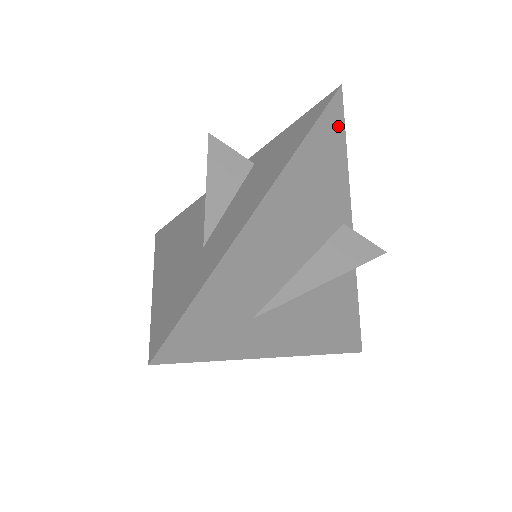
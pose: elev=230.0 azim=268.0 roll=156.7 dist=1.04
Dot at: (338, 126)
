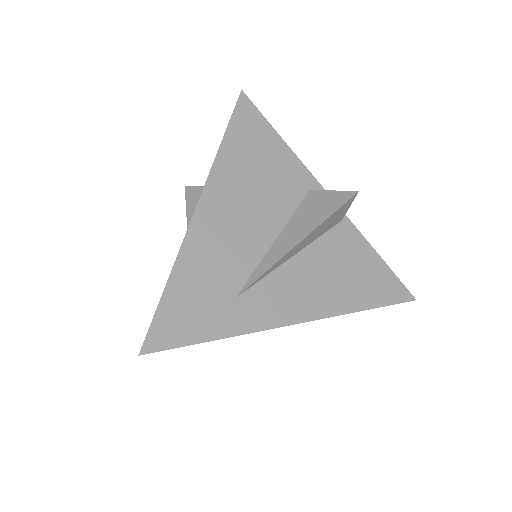
Dot at: (255, 119)
